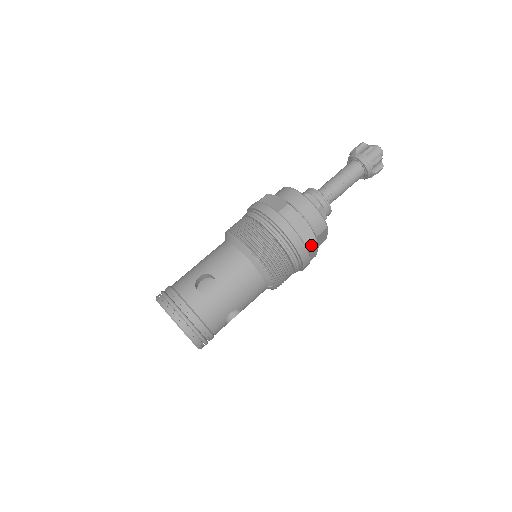
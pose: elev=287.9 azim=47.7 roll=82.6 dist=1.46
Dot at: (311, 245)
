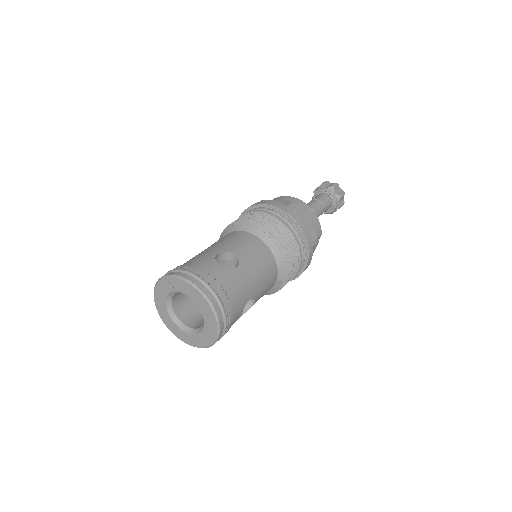
Dot at: (315, 244)
